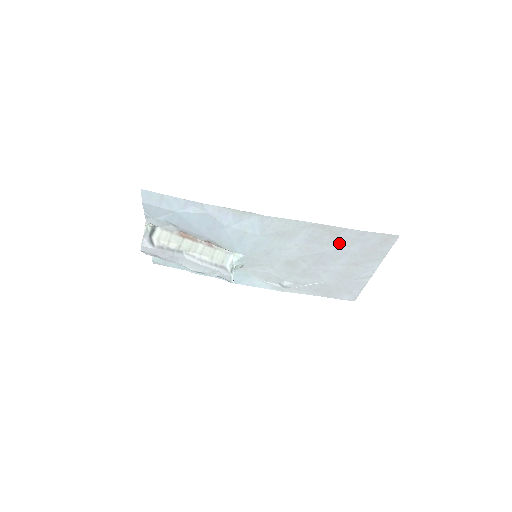
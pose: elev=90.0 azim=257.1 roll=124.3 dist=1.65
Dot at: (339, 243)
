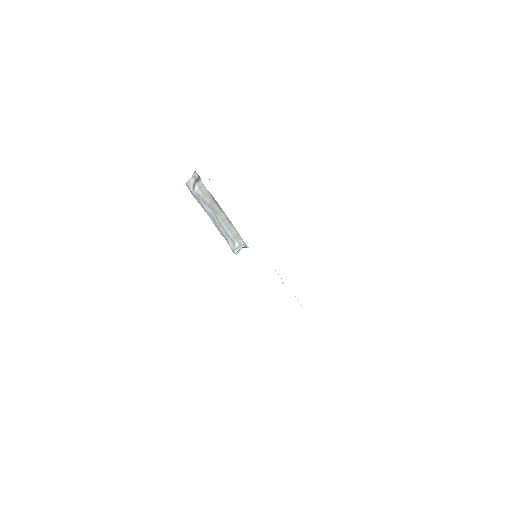
Dot at: occluded
